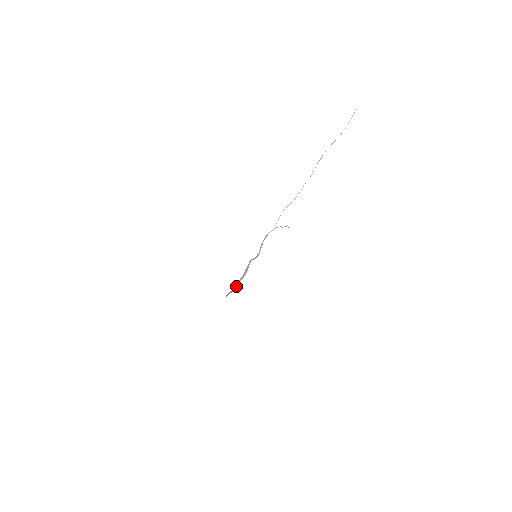
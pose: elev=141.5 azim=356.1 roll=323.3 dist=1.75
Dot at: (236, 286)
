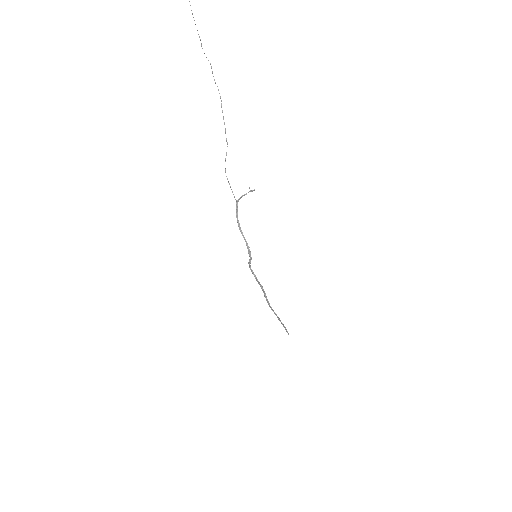
Dot at: occluded
